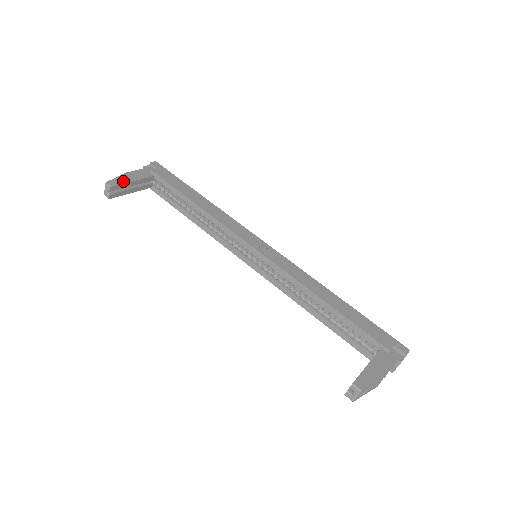
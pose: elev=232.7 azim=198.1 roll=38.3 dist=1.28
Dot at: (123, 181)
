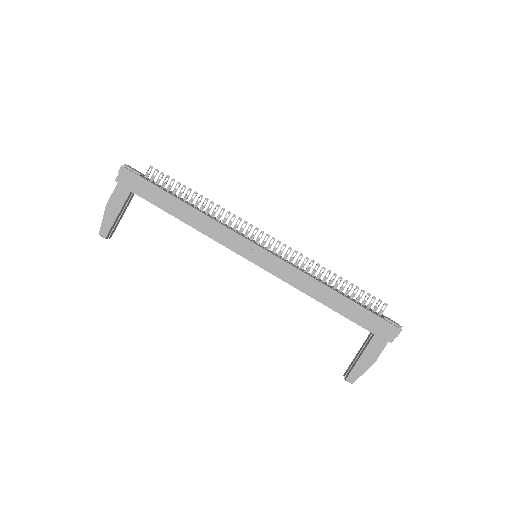
Dot at: (110, 222)
